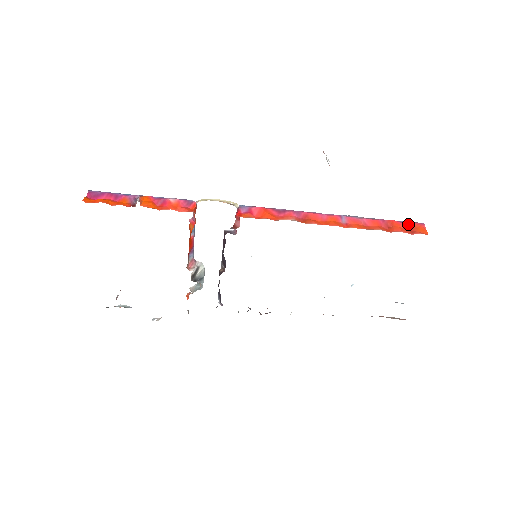
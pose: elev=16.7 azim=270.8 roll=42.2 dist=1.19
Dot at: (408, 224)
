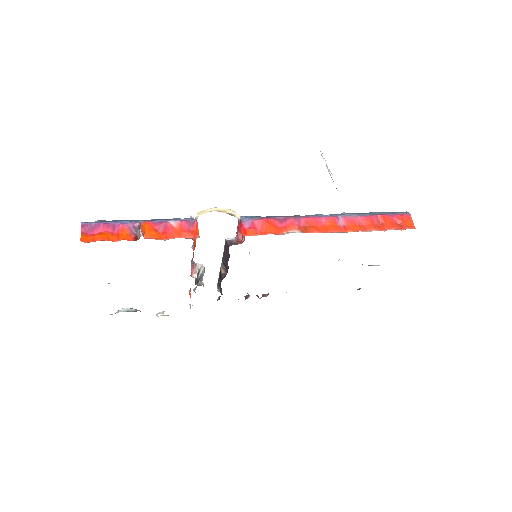
Dot at: (397, 217)
